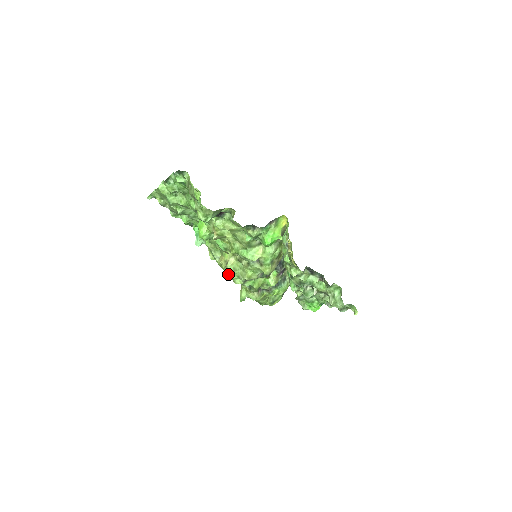
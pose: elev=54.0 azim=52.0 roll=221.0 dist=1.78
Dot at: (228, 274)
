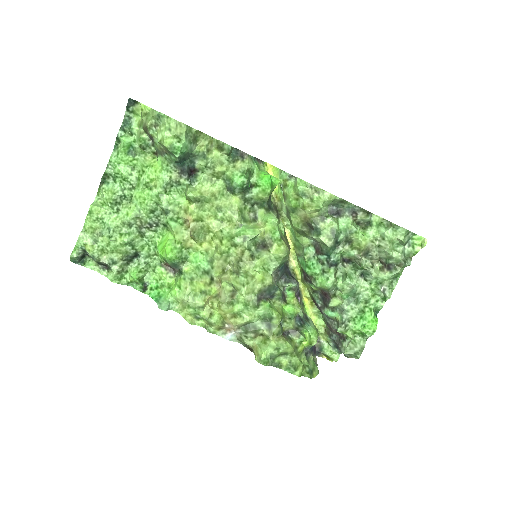
Dot at: (228, 302)
